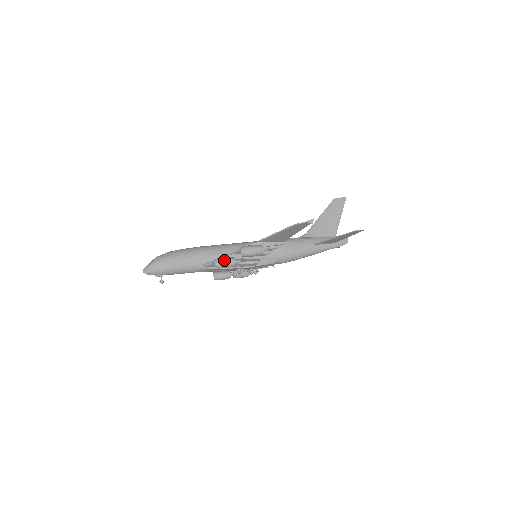
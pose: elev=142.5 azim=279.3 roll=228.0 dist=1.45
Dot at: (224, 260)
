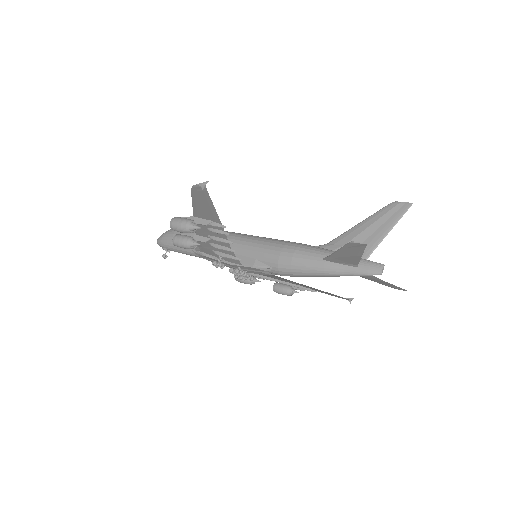
Dot at: (181, 237)
